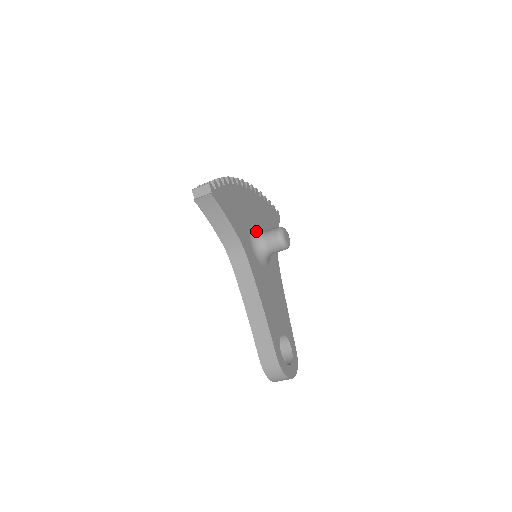
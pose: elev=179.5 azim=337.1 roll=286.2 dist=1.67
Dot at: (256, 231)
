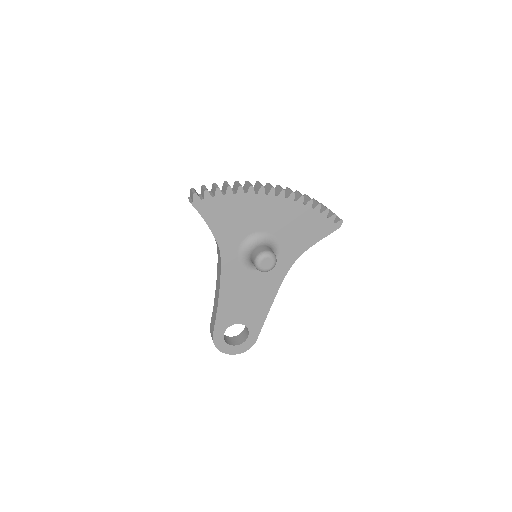
Dot at: (255, 240)
